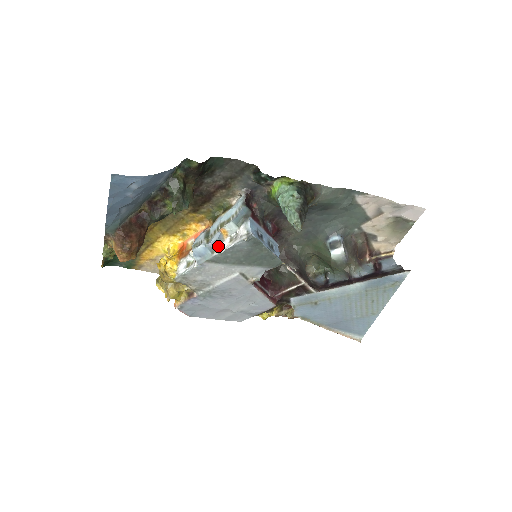
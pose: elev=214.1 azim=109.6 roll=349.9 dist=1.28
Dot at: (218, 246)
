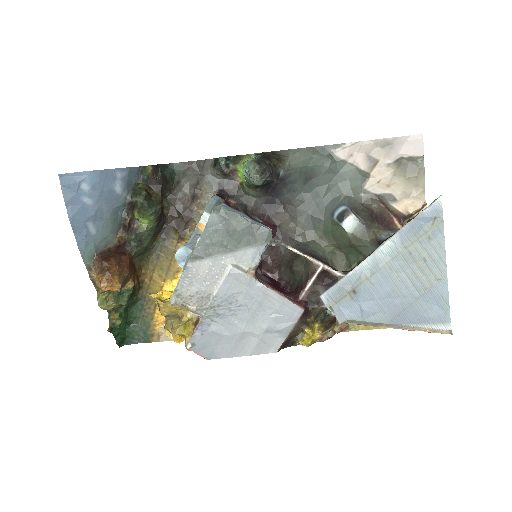
Dot at: (196, 240)
